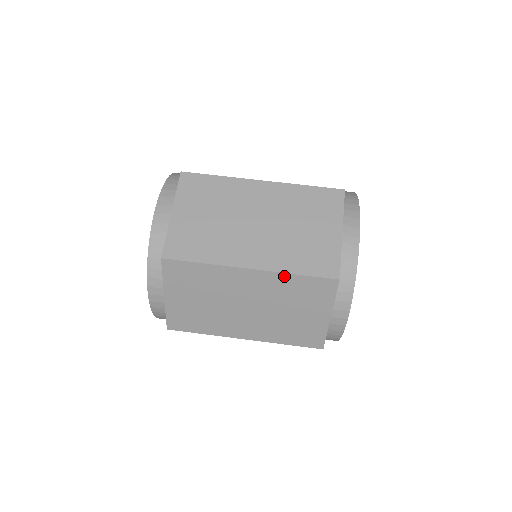
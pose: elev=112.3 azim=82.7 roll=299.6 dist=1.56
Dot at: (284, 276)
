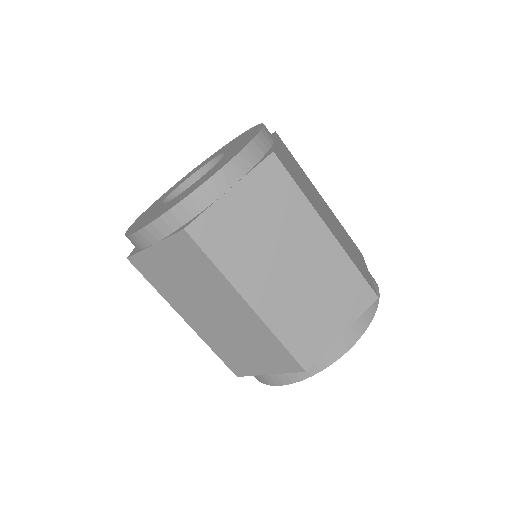
Dot at: occluded
